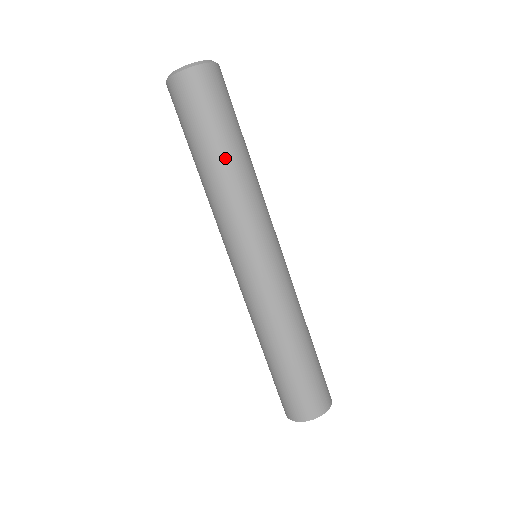
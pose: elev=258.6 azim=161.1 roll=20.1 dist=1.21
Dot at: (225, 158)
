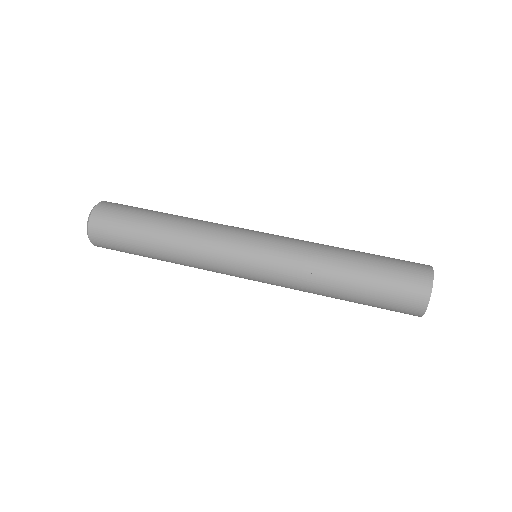
Dot at: occluded
